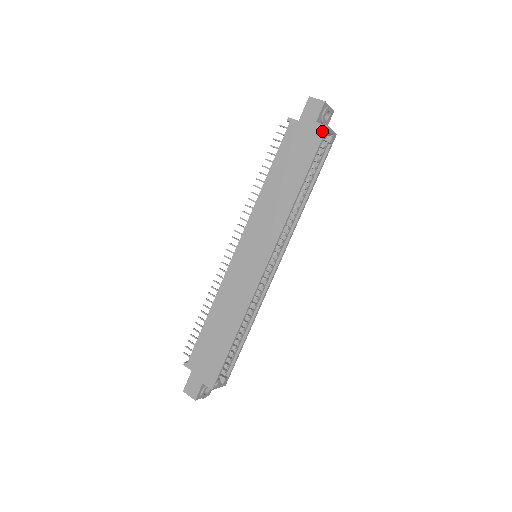
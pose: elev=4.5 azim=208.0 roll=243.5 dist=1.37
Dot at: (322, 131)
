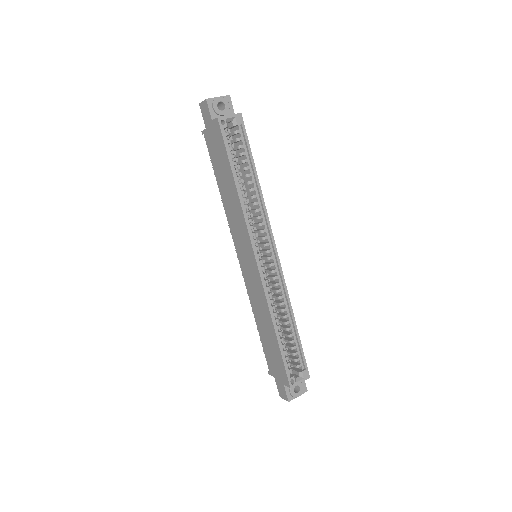
Dot at: (217, 125)
